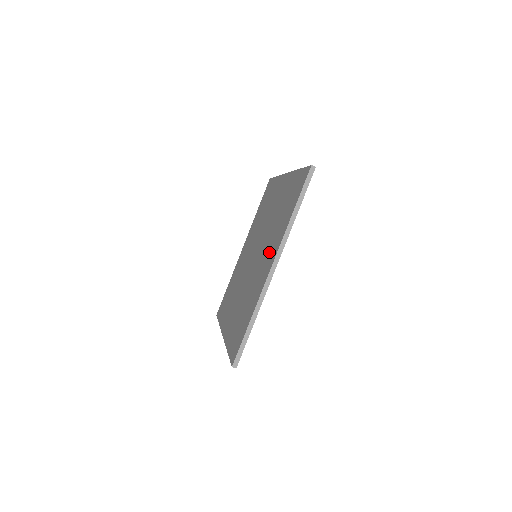
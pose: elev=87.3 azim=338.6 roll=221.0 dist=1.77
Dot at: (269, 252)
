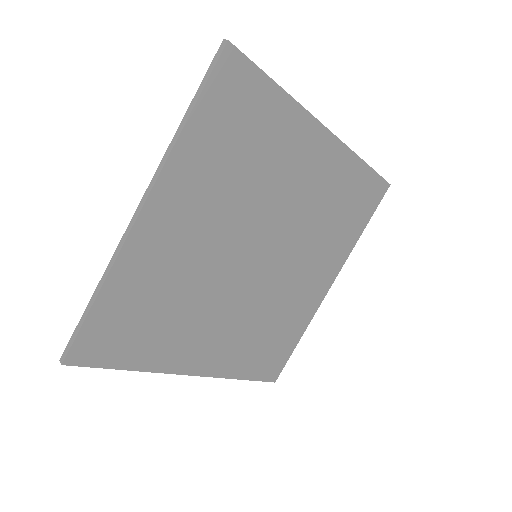
Dot at: (188, 208)
